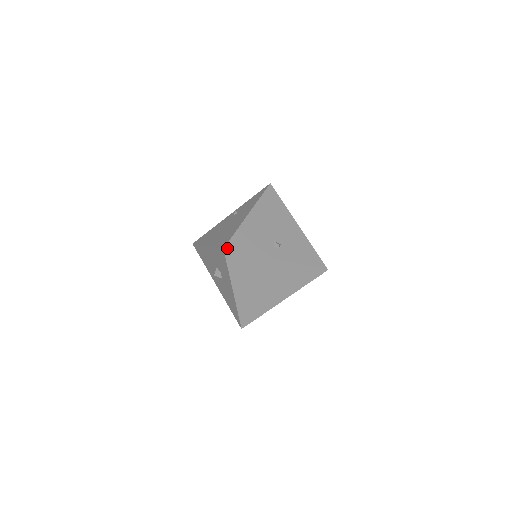
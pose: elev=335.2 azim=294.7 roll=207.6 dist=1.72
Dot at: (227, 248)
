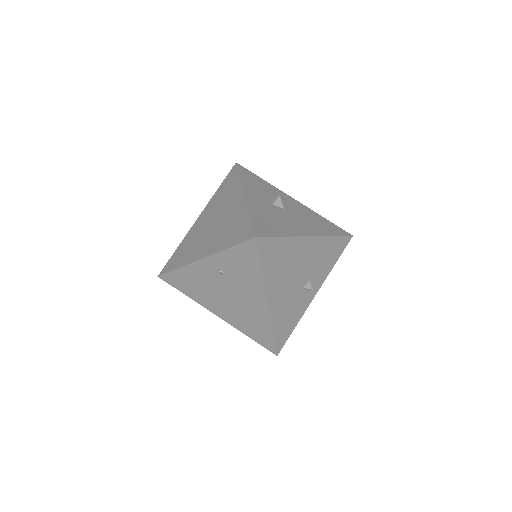
Dot at: (279, 352)
